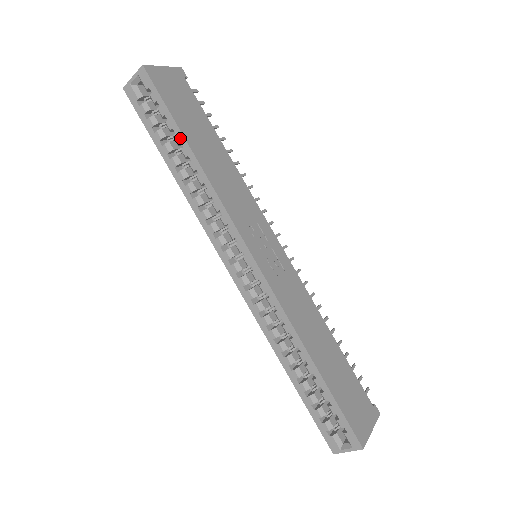
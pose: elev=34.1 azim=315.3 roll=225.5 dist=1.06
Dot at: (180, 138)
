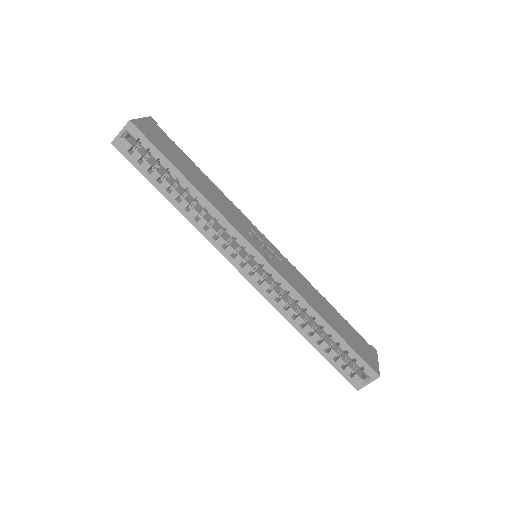
Dot at: (177, 174)
